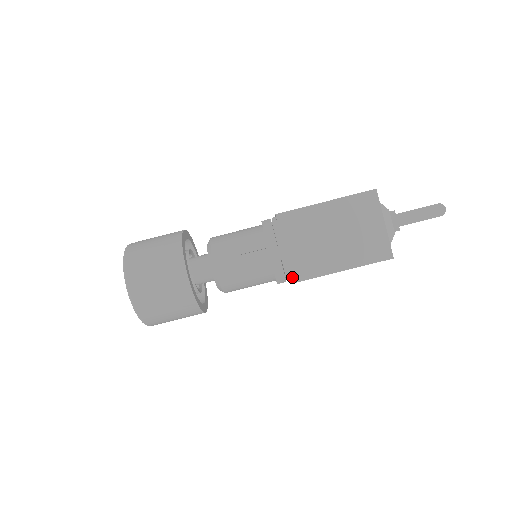
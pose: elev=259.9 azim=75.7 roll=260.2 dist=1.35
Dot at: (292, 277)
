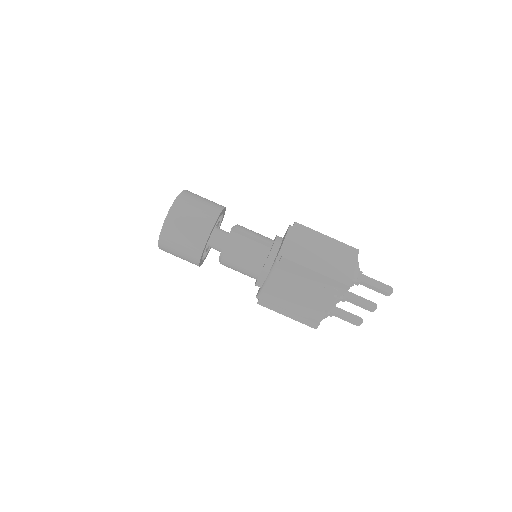
Dot at: (284, 254)
